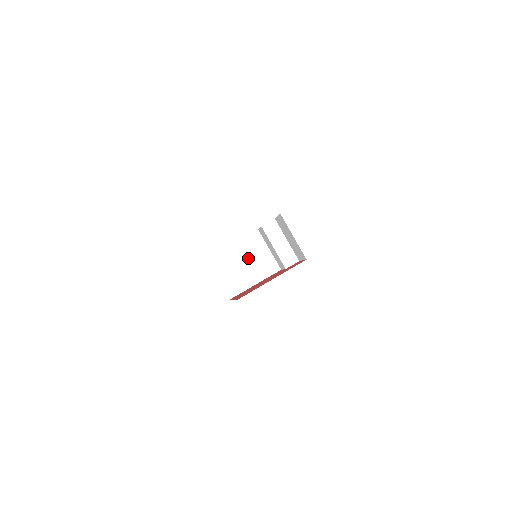
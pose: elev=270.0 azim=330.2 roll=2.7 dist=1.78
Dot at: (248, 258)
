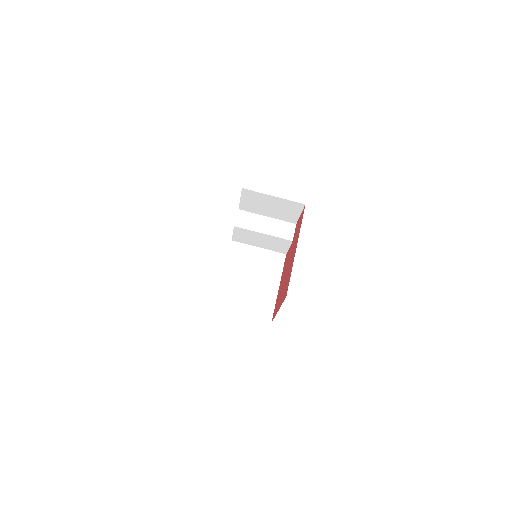
Dot at: (248, 272)
